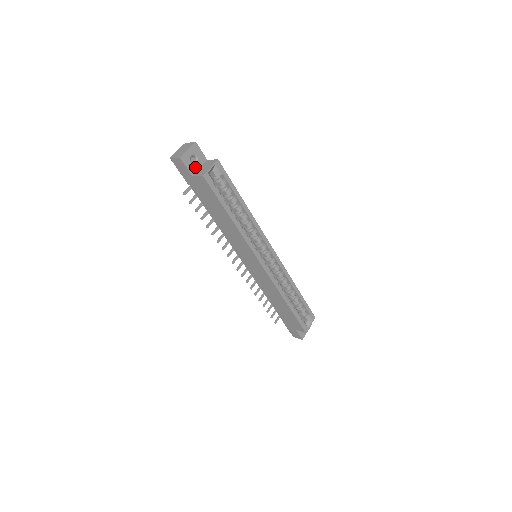
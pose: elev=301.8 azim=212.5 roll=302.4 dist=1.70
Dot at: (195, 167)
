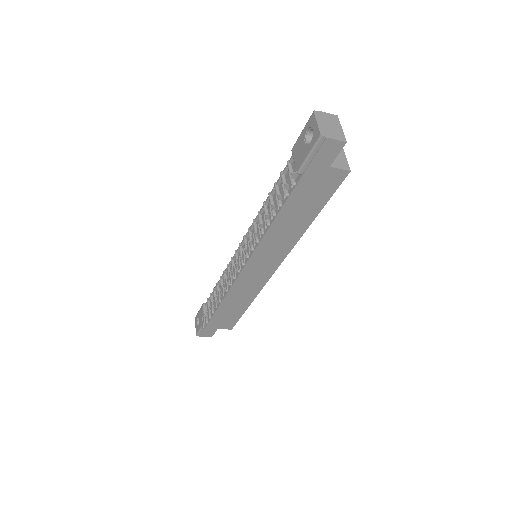
Dot at: occluded
